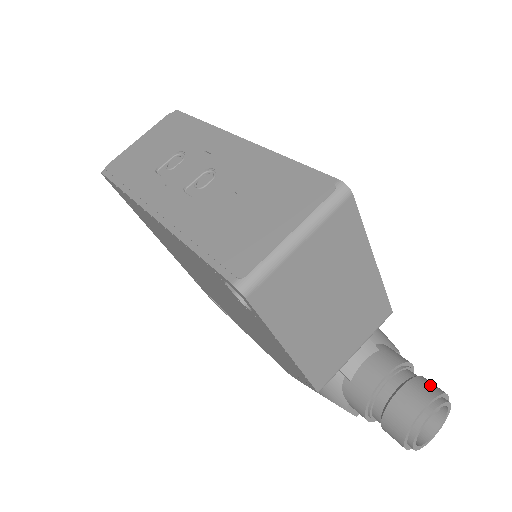
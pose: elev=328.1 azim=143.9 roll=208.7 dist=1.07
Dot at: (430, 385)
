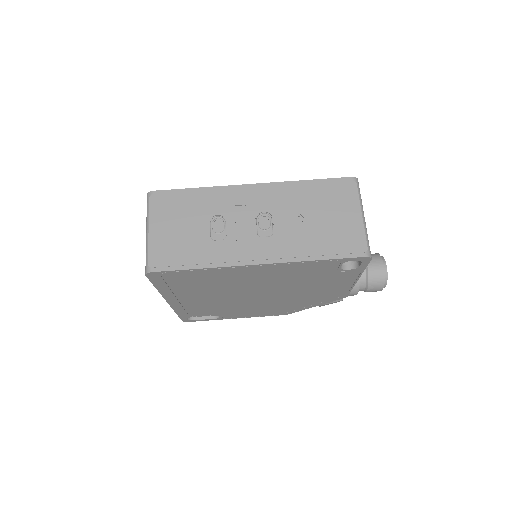
Dot at: (372, 255)
